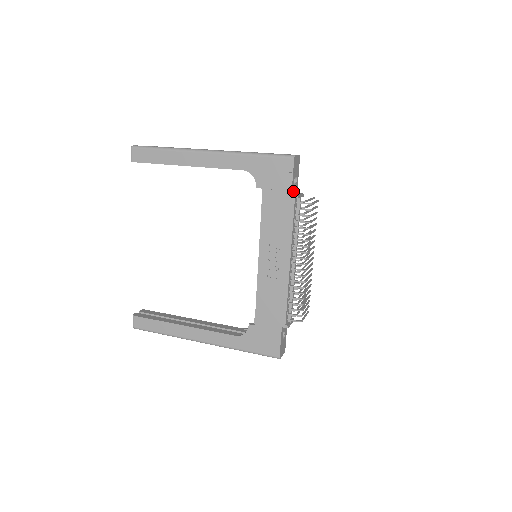
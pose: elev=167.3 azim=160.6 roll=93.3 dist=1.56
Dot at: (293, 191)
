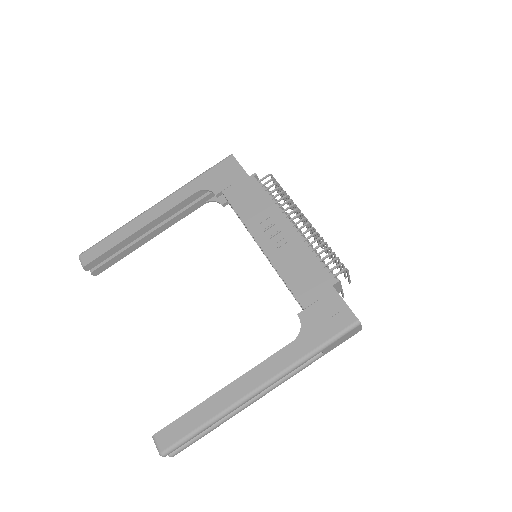
Dot at: occluded
